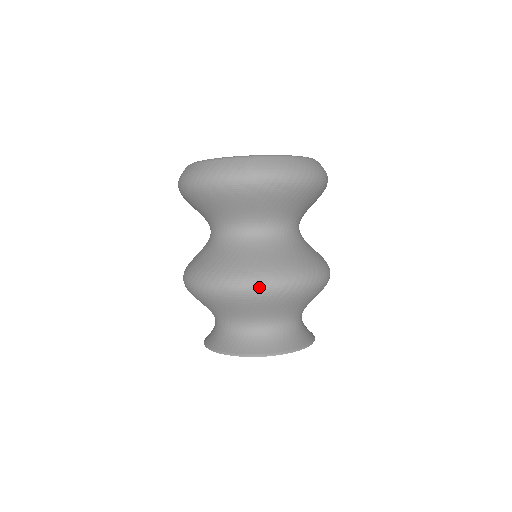
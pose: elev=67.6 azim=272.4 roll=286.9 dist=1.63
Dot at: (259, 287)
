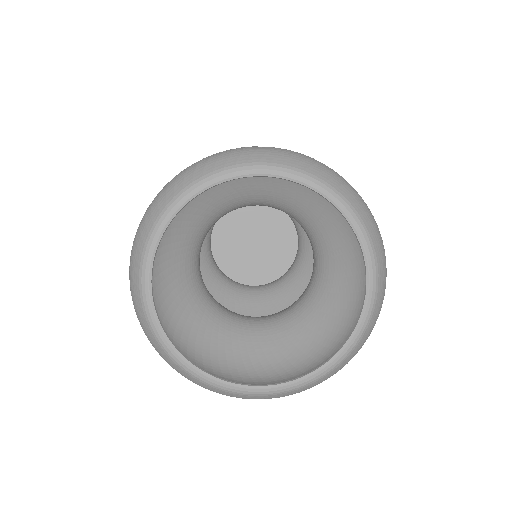
Dot at: occluded
